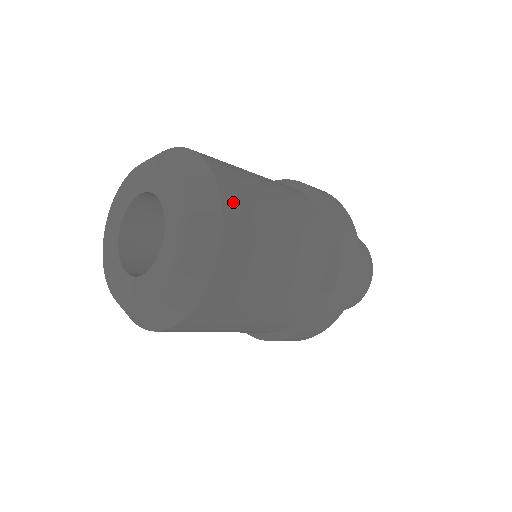
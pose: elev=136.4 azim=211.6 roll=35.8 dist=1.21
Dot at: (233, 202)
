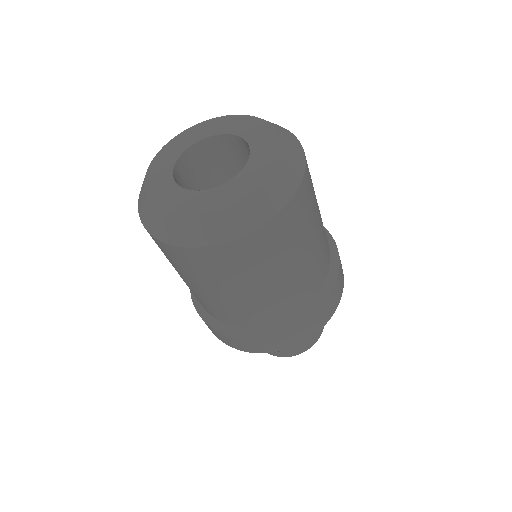
Dot at: (300, 202)
